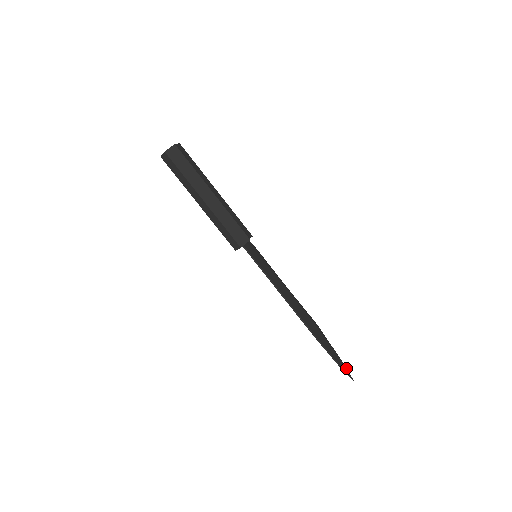
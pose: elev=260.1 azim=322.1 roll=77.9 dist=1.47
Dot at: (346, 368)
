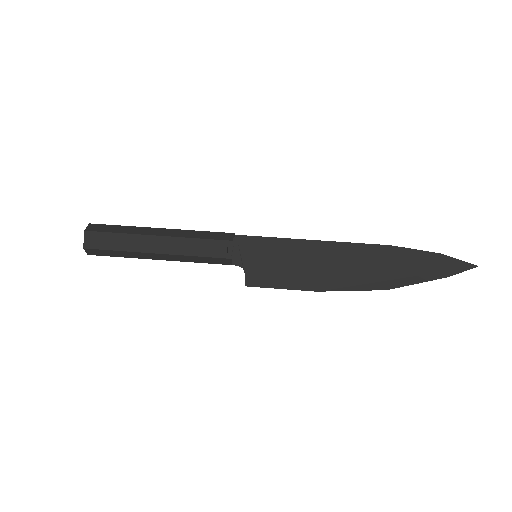
Dot at: (458, 273)
